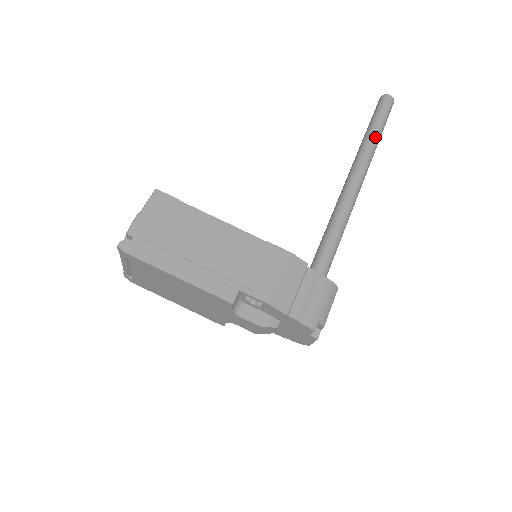
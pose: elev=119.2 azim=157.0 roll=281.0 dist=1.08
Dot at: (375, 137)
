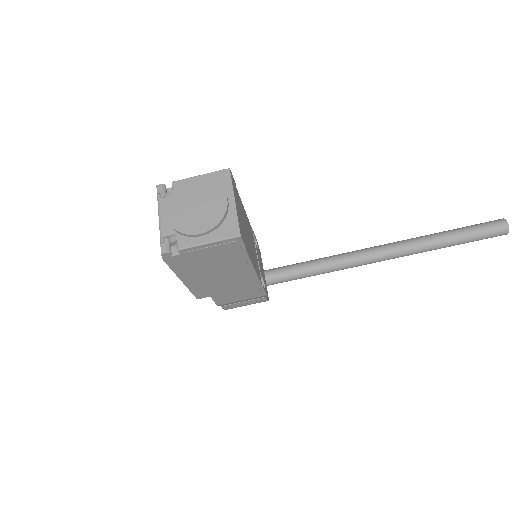
Dot at: occluded
